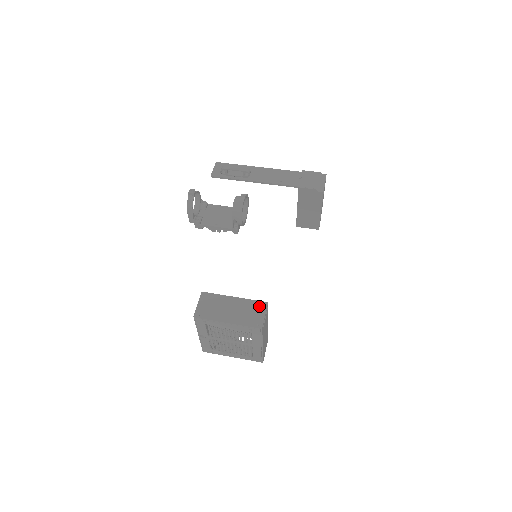
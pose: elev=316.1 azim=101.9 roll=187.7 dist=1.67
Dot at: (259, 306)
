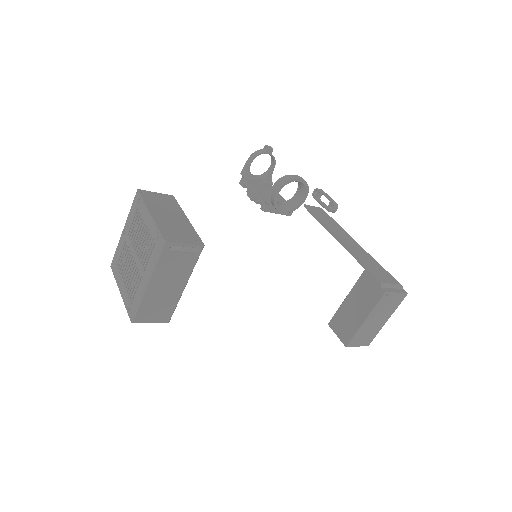
Dot at: (193, 238)
